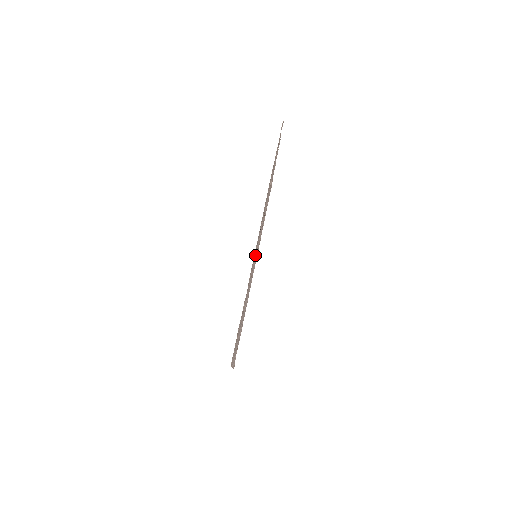
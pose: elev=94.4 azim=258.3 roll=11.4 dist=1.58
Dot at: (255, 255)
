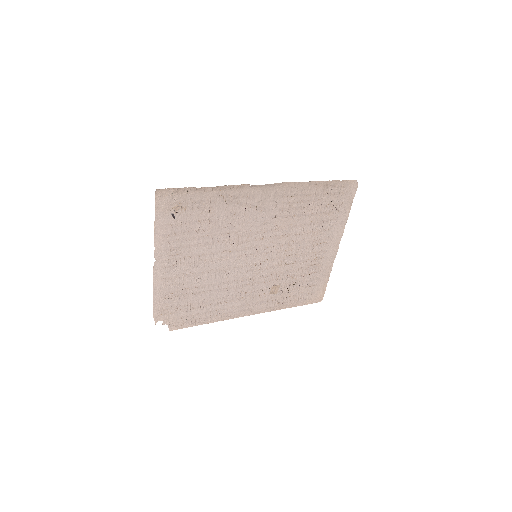
Dot at: (253, 231)
